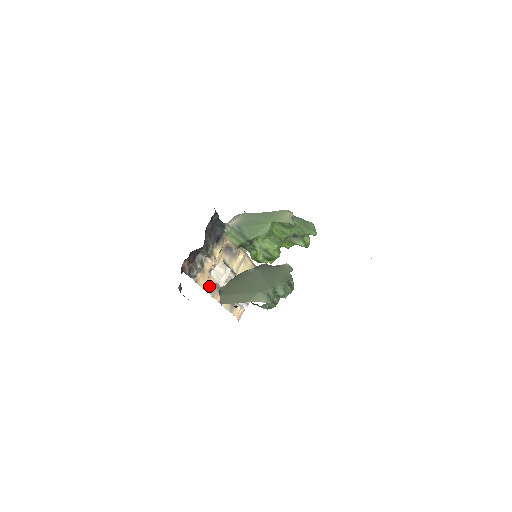
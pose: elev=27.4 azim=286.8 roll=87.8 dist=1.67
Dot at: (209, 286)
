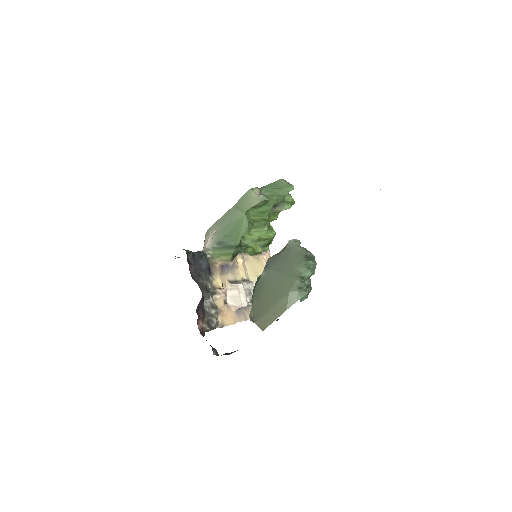
Dot at: (235, 316)
